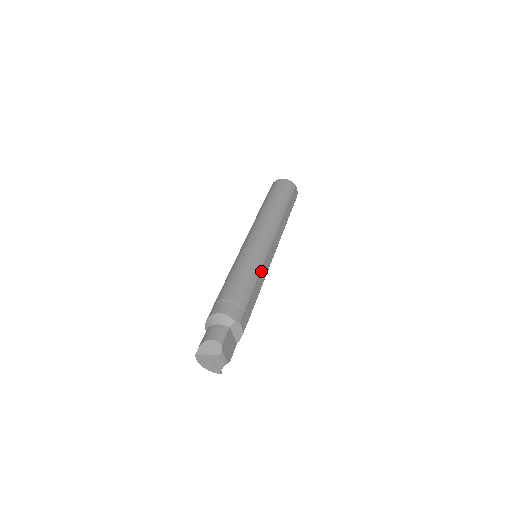
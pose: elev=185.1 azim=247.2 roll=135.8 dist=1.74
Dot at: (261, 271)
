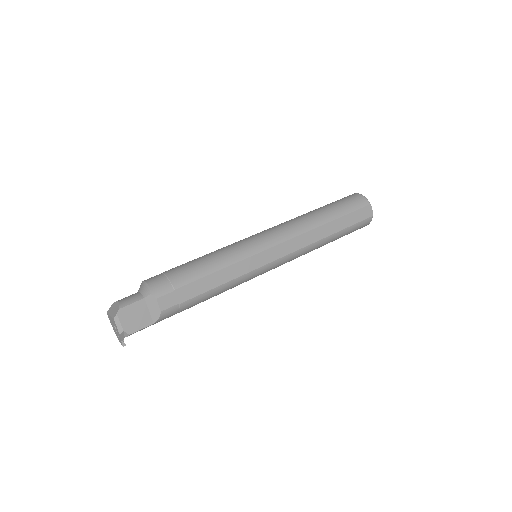
Dot at: (233, 265)
